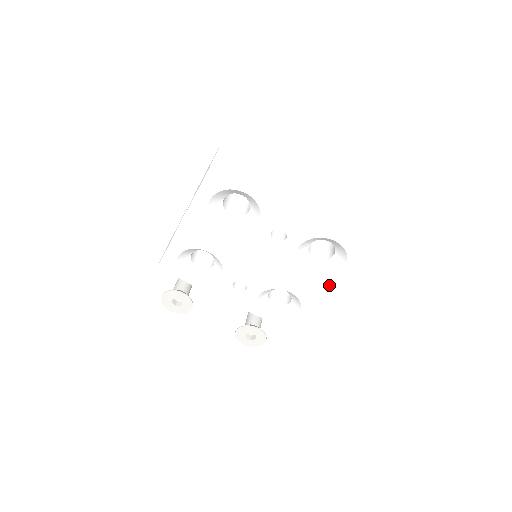
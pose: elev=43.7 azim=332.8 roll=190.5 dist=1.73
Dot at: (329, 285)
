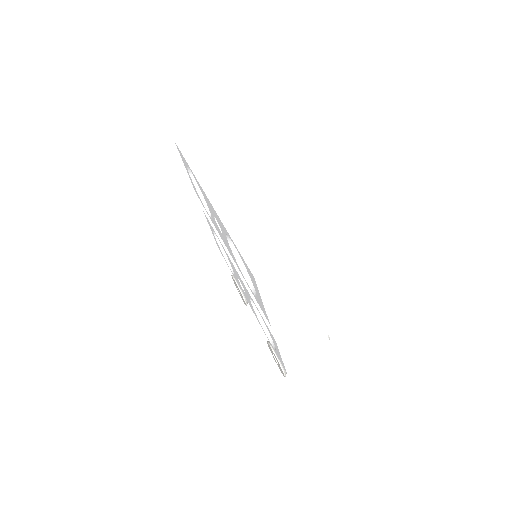
Dot at: (263, 311)
